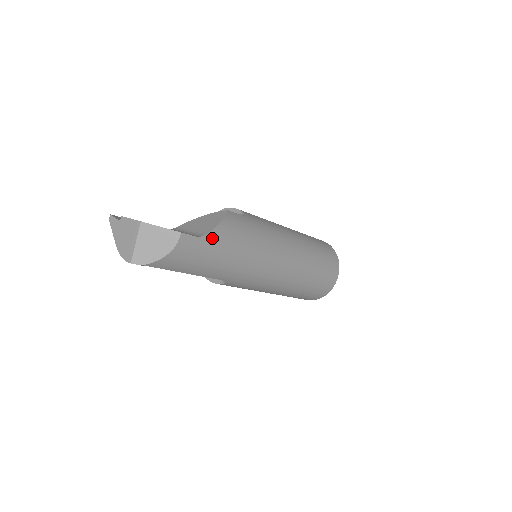
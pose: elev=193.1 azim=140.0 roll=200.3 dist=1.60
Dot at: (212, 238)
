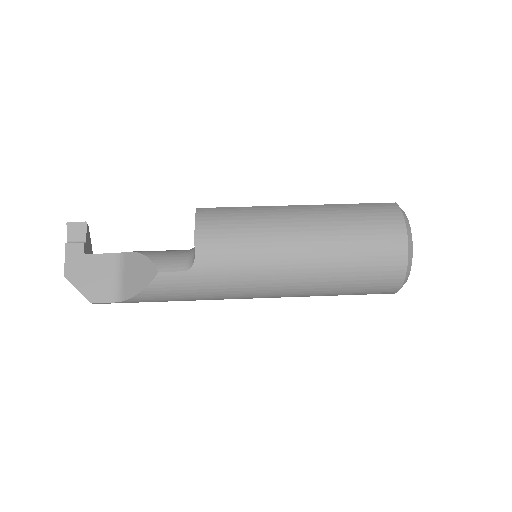
Dot at: (133, 301)
